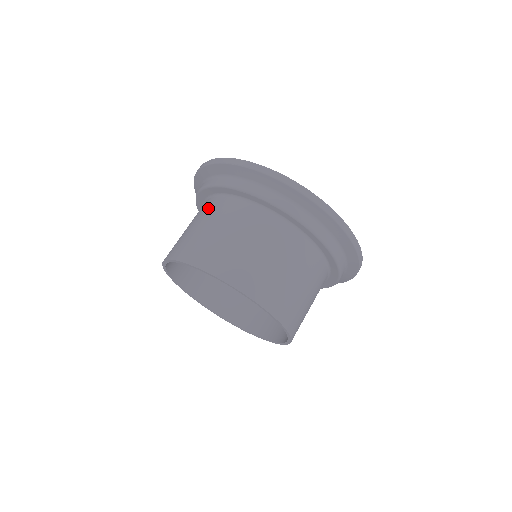
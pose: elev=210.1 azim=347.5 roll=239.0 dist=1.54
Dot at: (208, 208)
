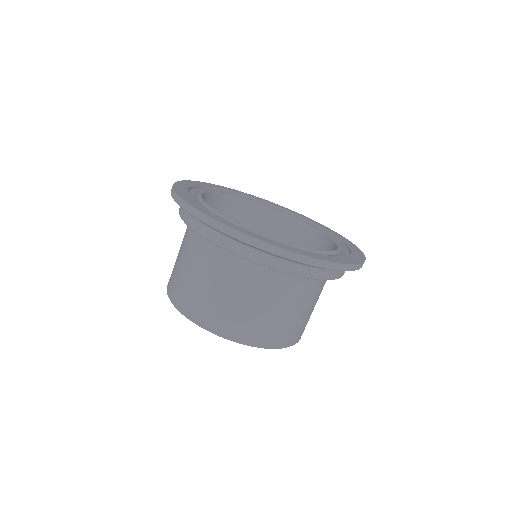
Dot at: occluded
